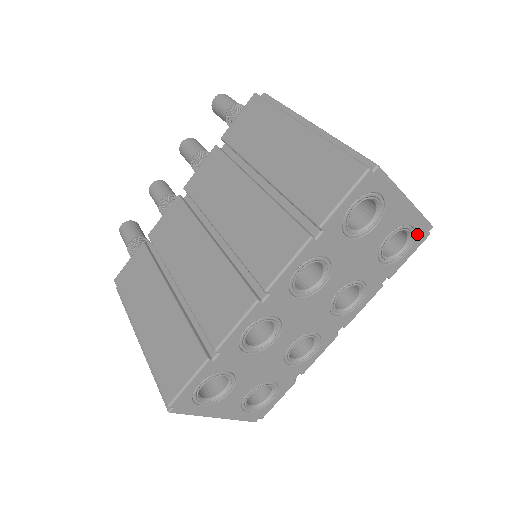
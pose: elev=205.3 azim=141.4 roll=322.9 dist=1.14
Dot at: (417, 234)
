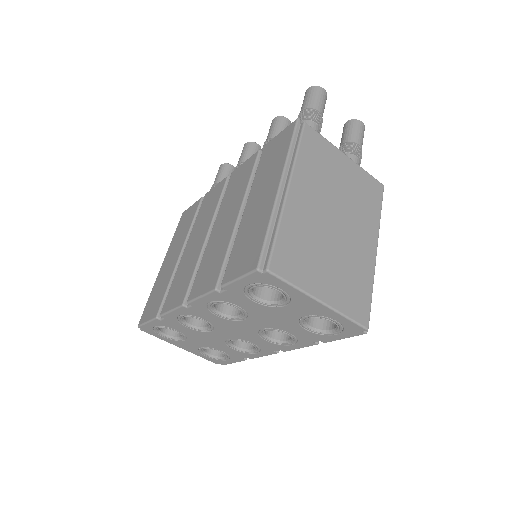
Dot at: (346, 327)
